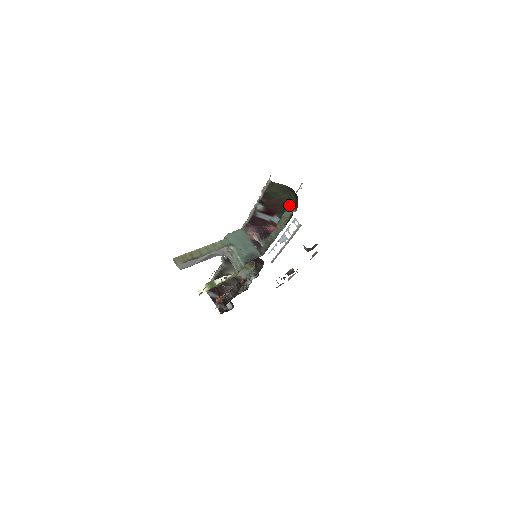
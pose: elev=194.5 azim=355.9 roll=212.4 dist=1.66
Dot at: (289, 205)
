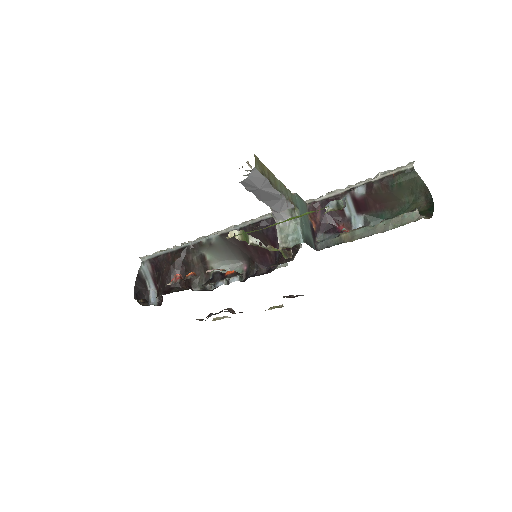
Dot at: (396, 212)
